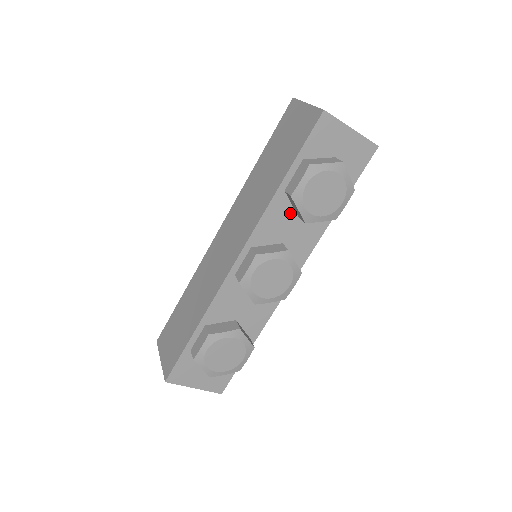
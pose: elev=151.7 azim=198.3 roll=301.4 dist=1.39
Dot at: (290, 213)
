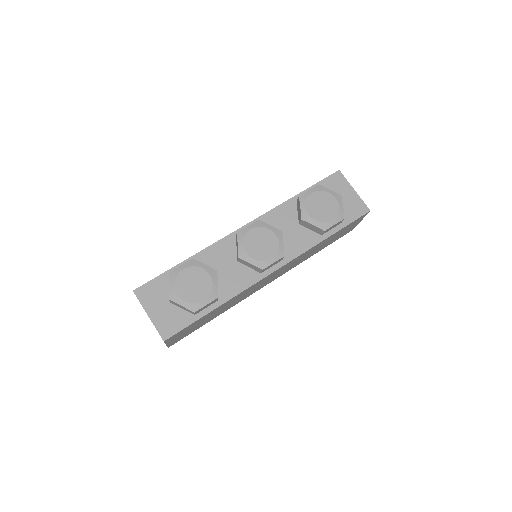
Dot at: (294, 218)
